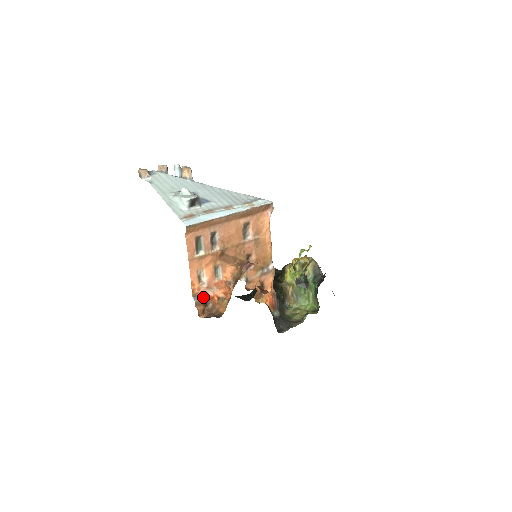
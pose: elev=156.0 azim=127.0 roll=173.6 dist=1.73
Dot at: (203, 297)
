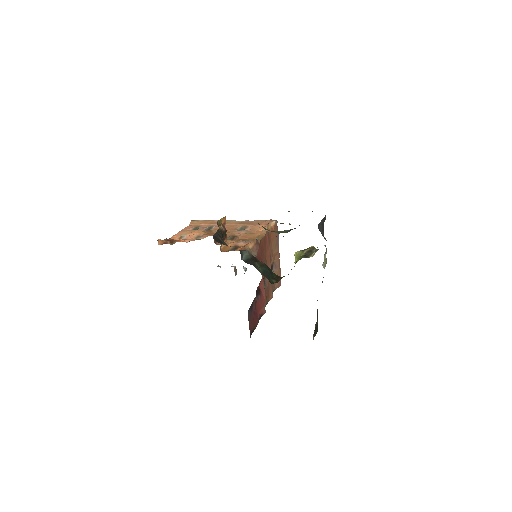
Dot at: (173, 239)
